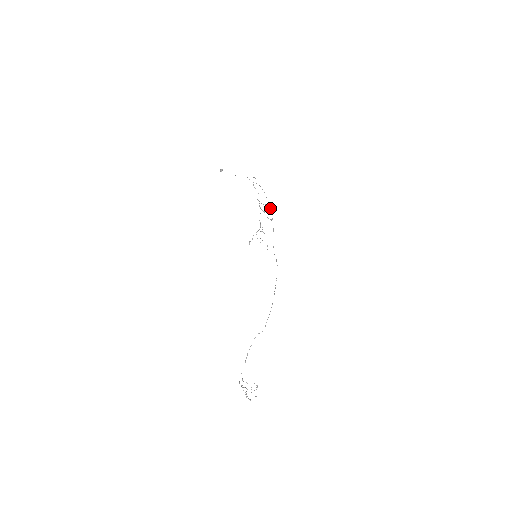
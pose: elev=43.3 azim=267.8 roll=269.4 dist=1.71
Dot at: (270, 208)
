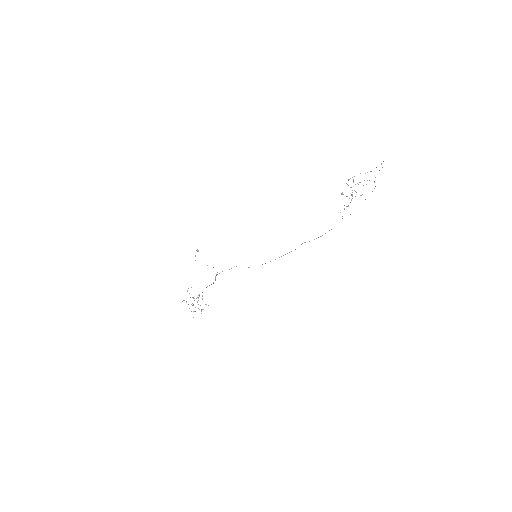
Dot at: occluded
